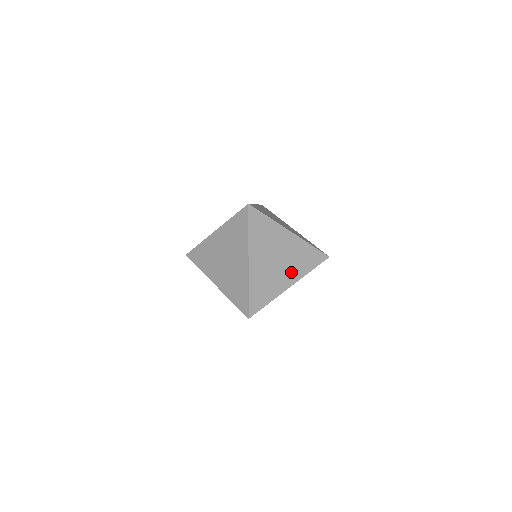
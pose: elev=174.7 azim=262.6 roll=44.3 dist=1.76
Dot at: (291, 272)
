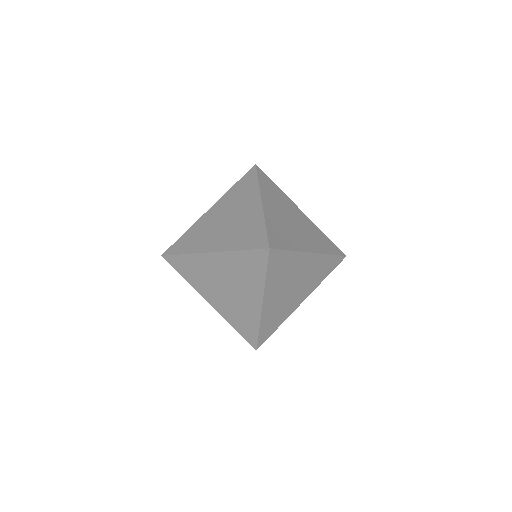
Dot at: (305, 290)
